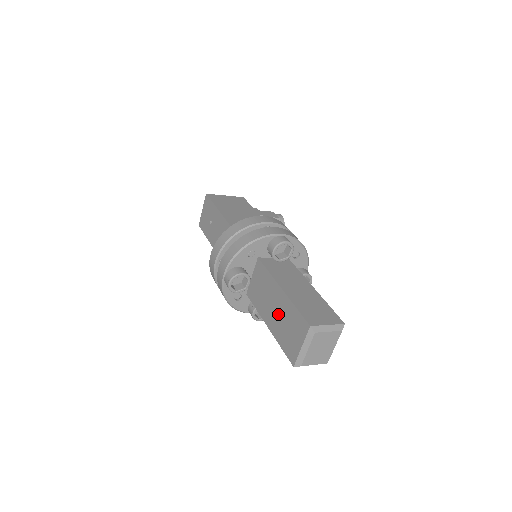
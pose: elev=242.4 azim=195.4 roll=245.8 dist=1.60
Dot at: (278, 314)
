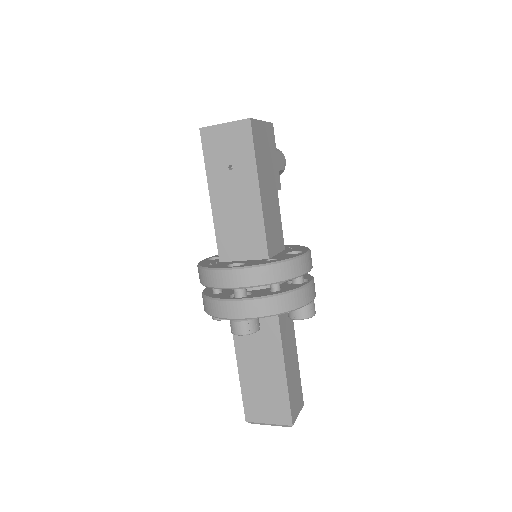
Dot at: (262, 377)
